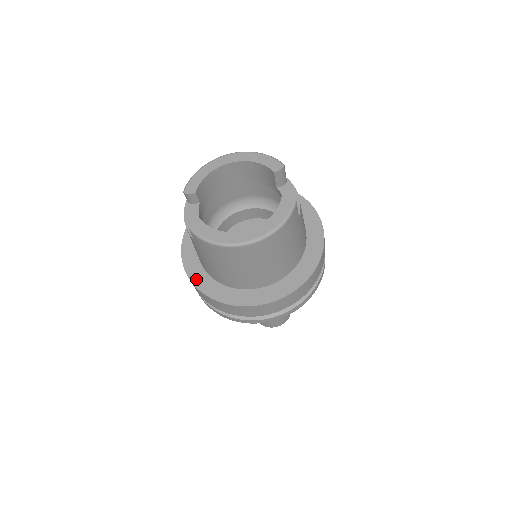
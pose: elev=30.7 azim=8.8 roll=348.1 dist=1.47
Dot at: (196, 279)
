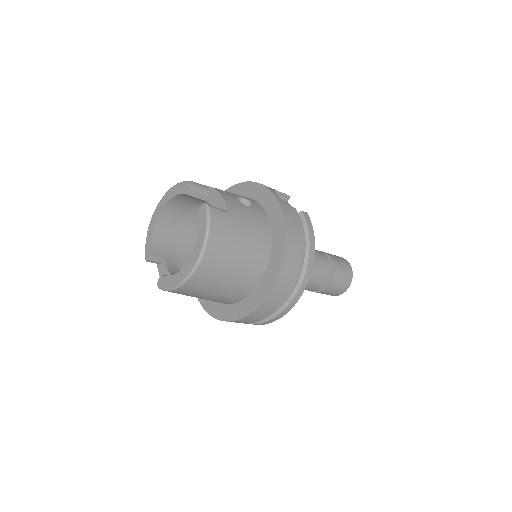
Dot at: (215, 313)
